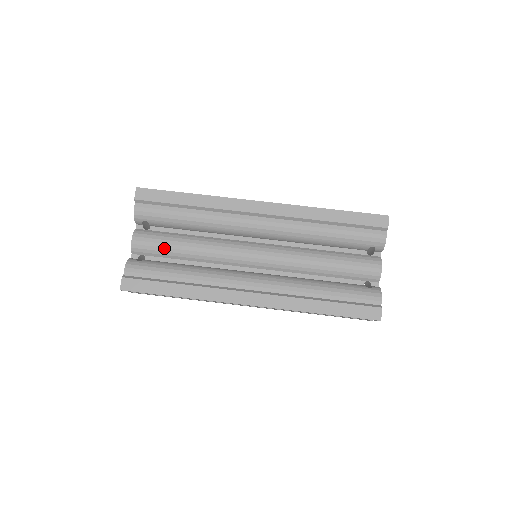
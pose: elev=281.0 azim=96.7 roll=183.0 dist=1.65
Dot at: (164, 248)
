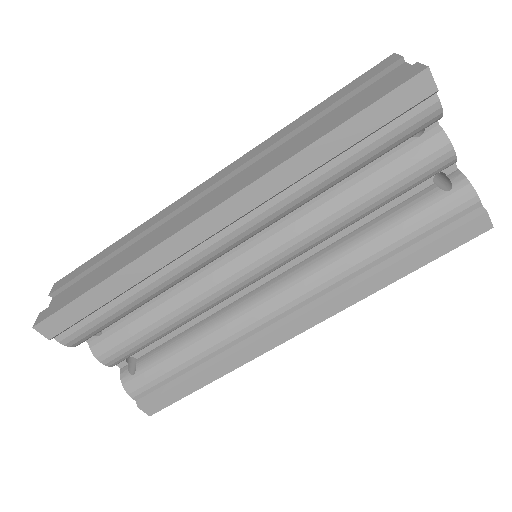
Dot at: (143, 342)
